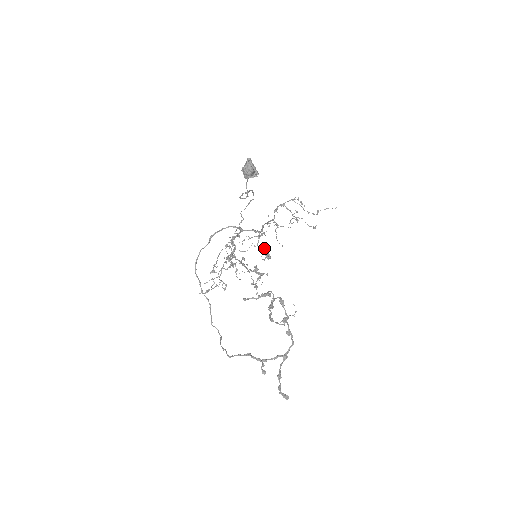
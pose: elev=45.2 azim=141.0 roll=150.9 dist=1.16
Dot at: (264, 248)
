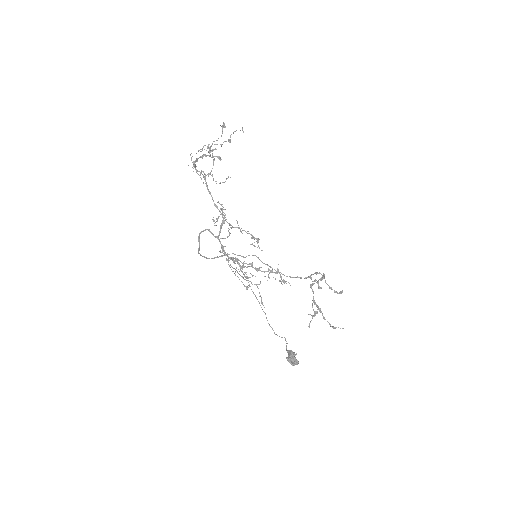
Dot at: occluded
